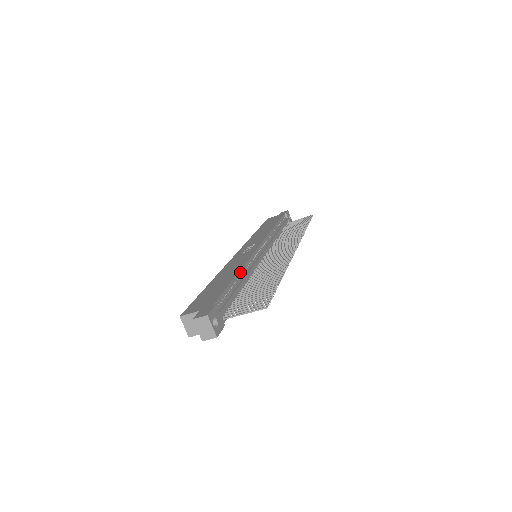
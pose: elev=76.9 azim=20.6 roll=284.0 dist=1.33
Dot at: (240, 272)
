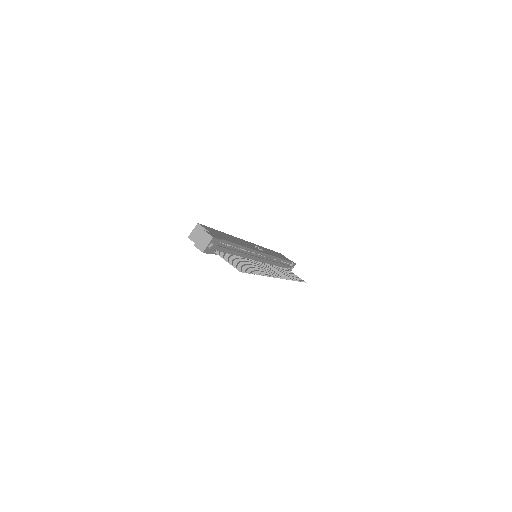
Dot at: (244, 247)
